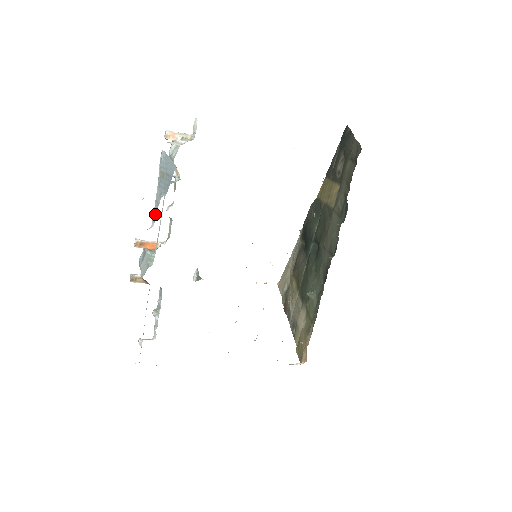
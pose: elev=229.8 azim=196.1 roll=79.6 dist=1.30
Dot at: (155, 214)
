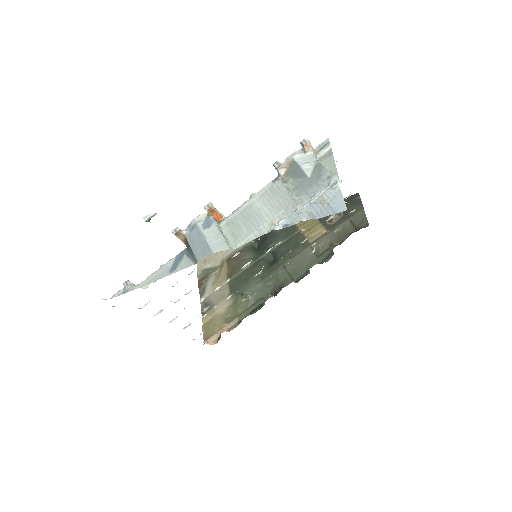
Dot at: (288, 222)
